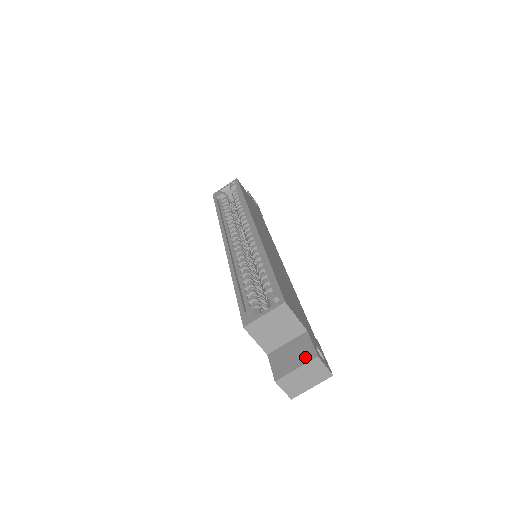
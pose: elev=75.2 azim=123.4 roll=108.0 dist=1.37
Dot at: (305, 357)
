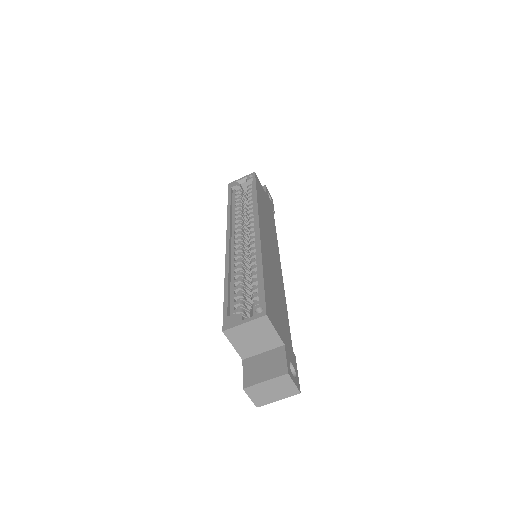
Dot at: (276, 371)
